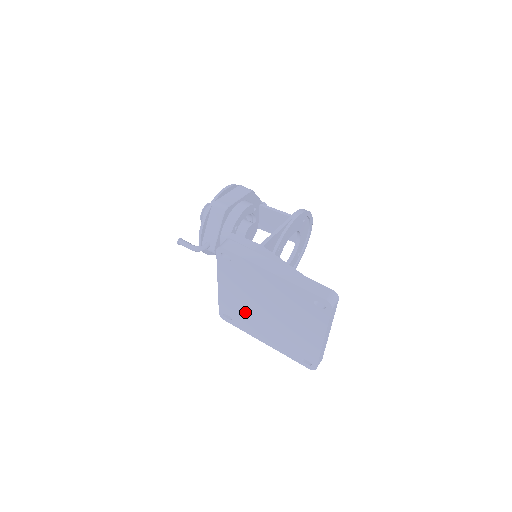
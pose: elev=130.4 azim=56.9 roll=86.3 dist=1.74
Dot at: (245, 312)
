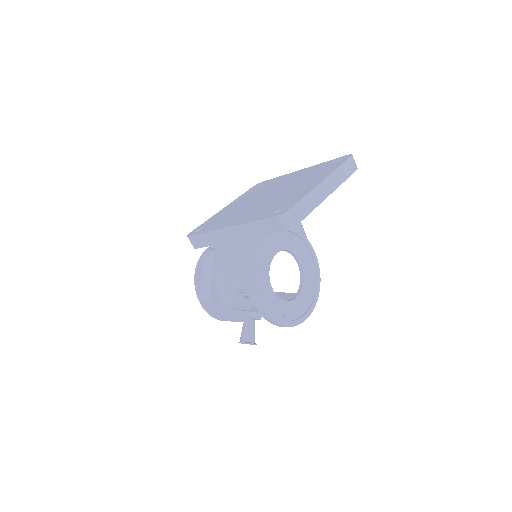
Dot at: (233, 212)
